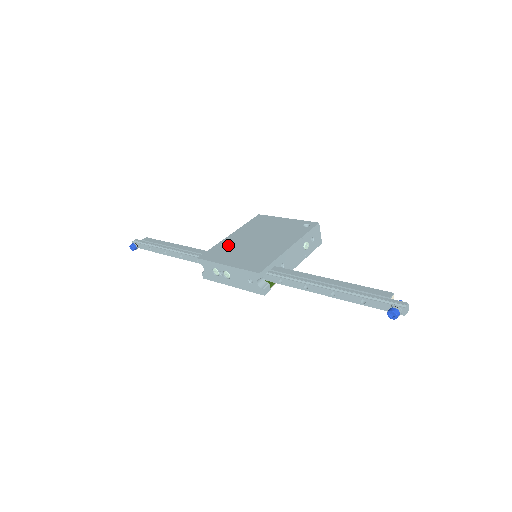
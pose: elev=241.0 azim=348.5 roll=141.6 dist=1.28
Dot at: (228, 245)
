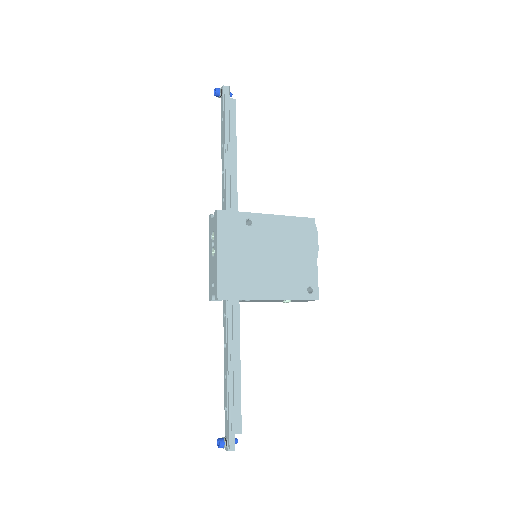
Dot at: (250, 228)
